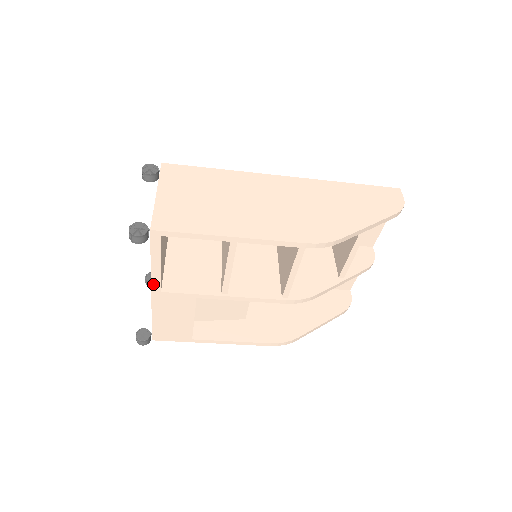
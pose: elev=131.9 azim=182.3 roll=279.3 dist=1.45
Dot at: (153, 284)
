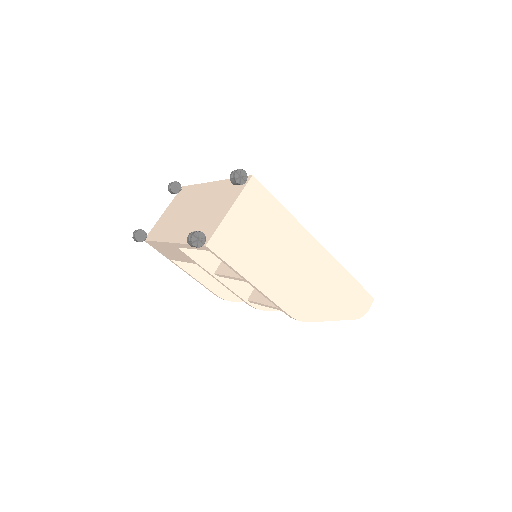
Dot at: (177, 244)
